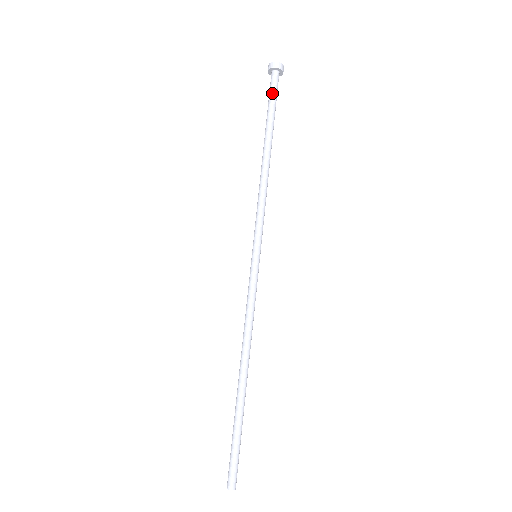
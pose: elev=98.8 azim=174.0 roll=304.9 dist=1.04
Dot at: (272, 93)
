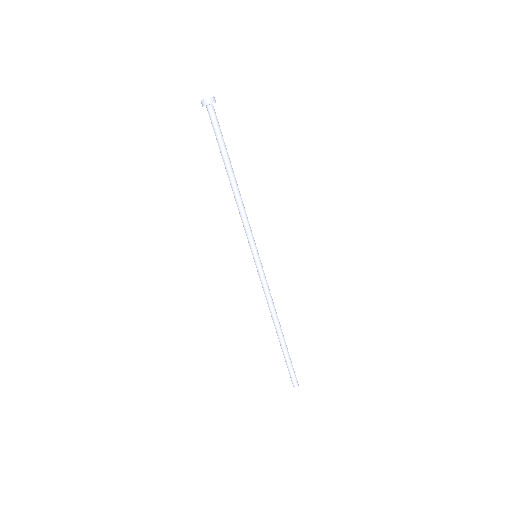
Dot at: (216, 127)
